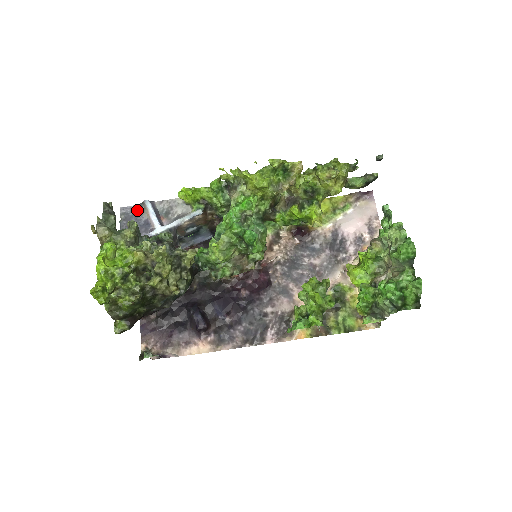
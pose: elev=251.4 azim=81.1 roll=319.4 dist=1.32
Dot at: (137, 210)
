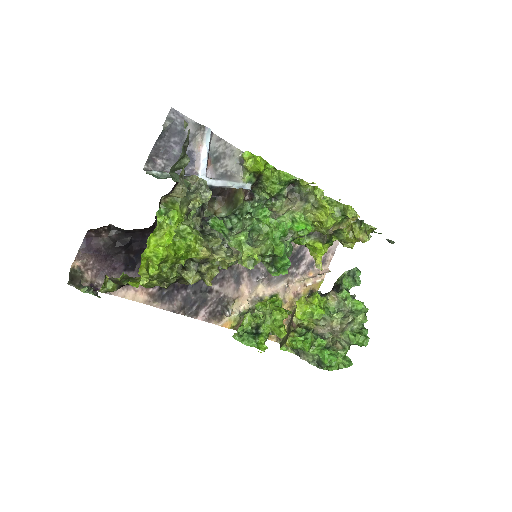
Dot at: (189, 128)
